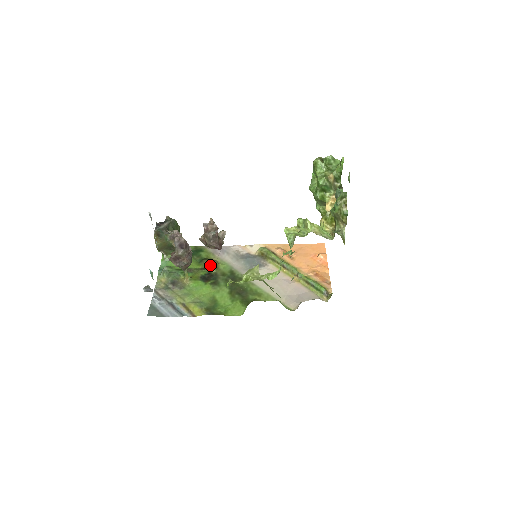
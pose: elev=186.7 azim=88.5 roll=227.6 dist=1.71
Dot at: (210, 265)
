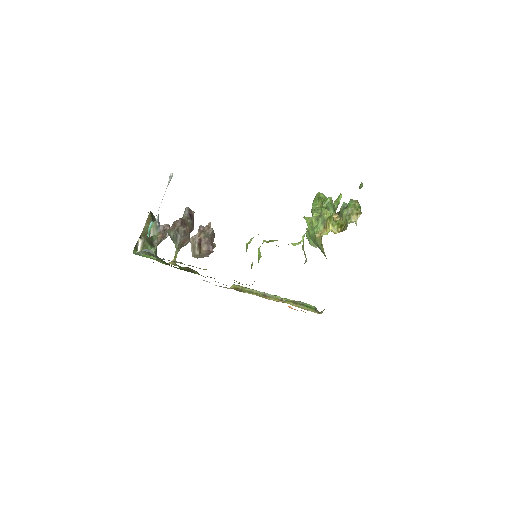
Dot at: (191, 270)
